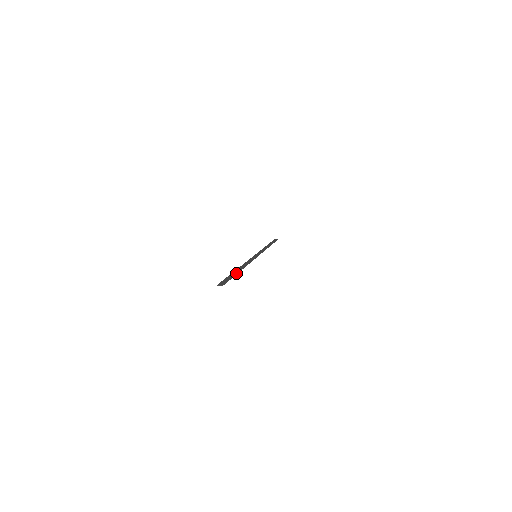
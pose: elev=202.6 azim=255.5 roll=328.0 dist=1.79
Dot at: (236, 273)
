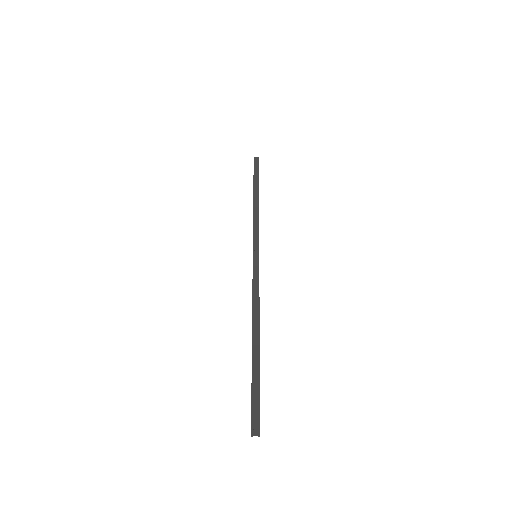
Dot at: (259, 365)
